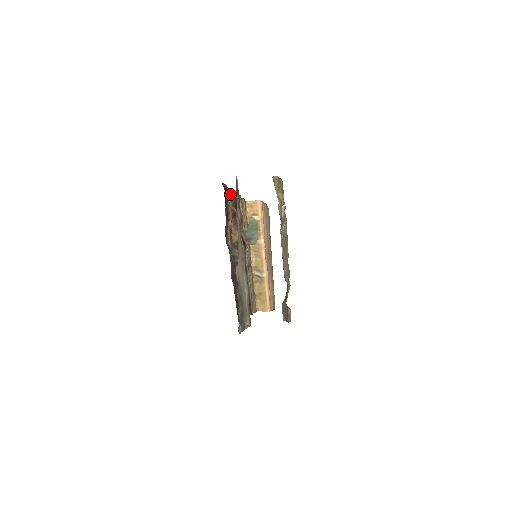
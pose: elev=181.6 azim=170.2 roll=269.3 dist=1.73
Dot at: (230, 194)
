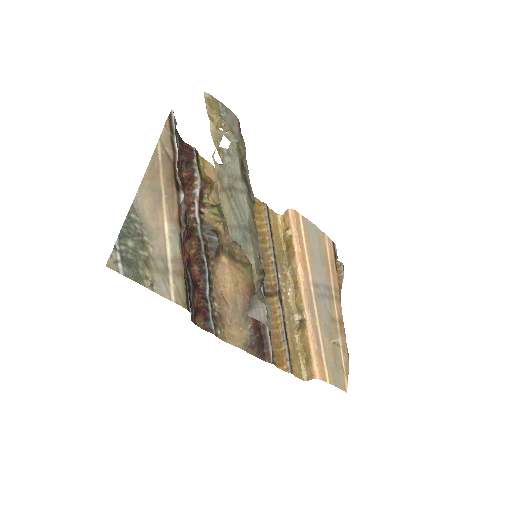
Dot at: occluded
